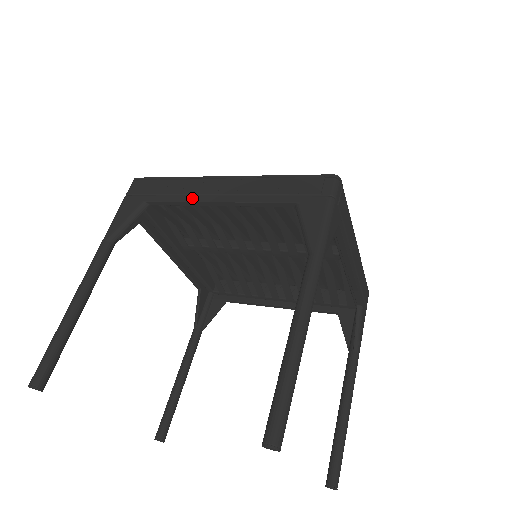
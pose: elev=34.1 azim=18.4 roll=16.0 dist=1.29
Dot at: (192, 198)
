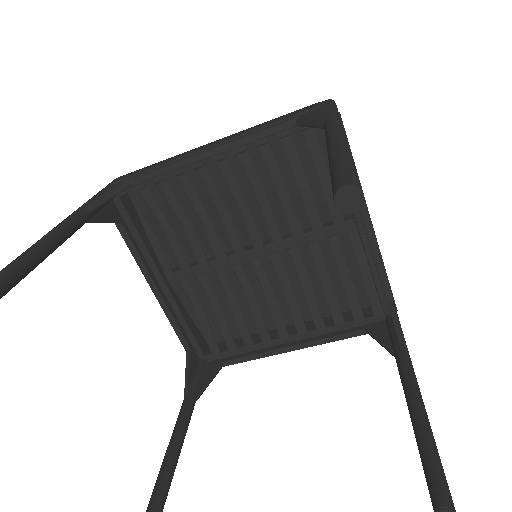
Dot at: (181, 159)
